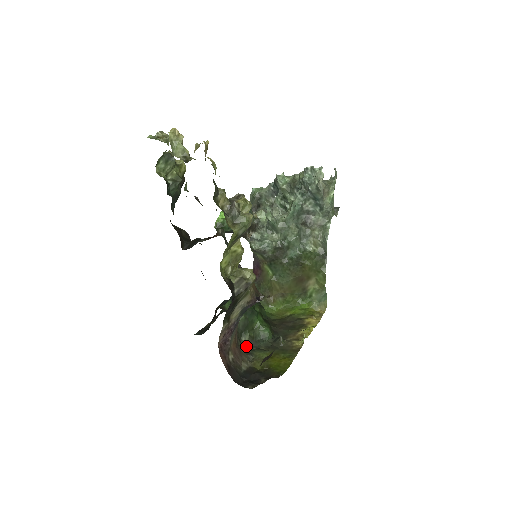
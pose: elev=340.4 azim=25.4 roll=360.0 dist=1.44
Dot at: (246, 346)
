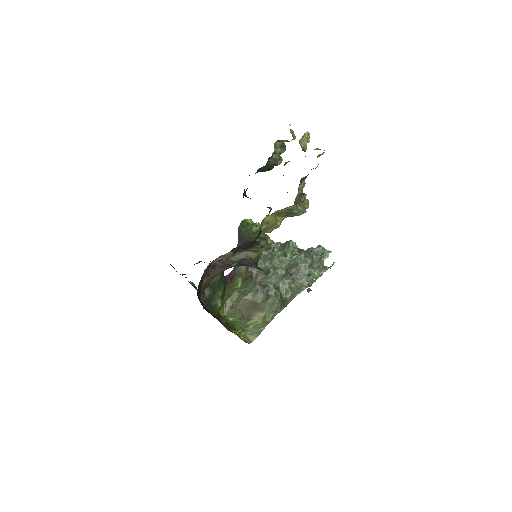
Dot at: occluded
